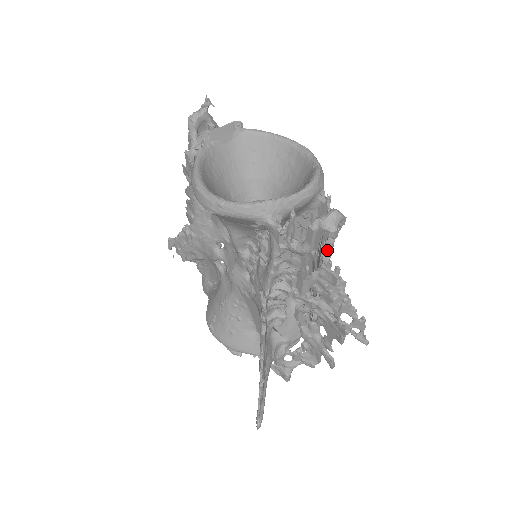
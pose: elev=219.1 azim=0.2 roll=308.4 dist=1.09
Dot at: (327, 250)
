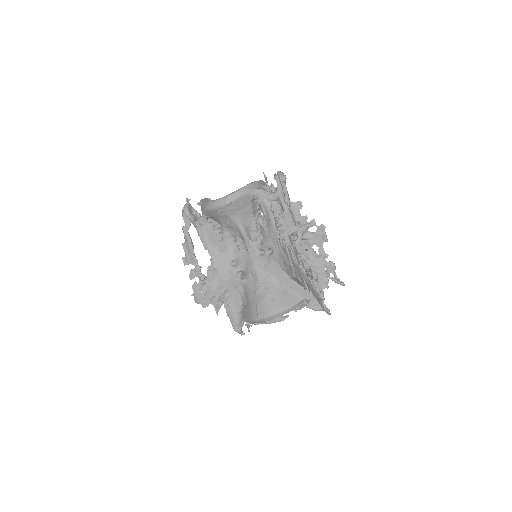
Dot at: (287, 197)
